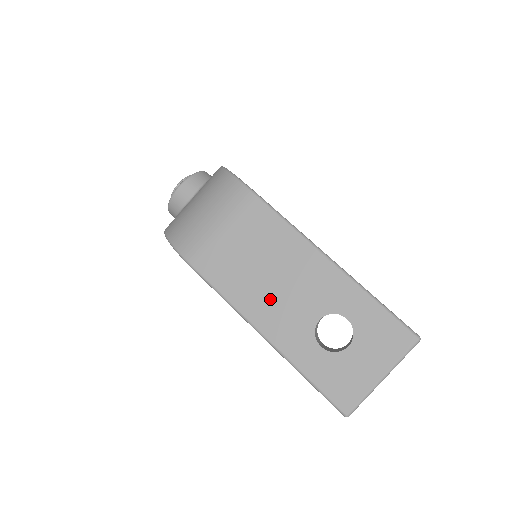
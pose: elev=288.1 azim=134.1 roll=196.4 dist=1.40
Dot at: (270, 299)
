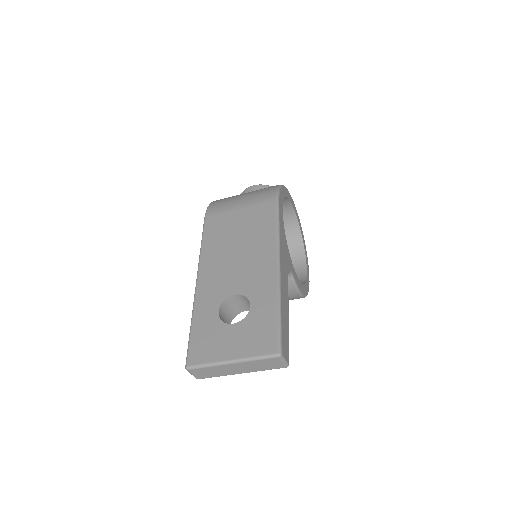
Dot at: (222, 262)
